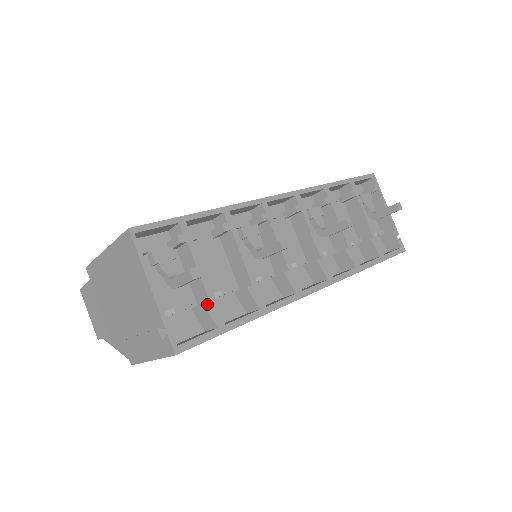
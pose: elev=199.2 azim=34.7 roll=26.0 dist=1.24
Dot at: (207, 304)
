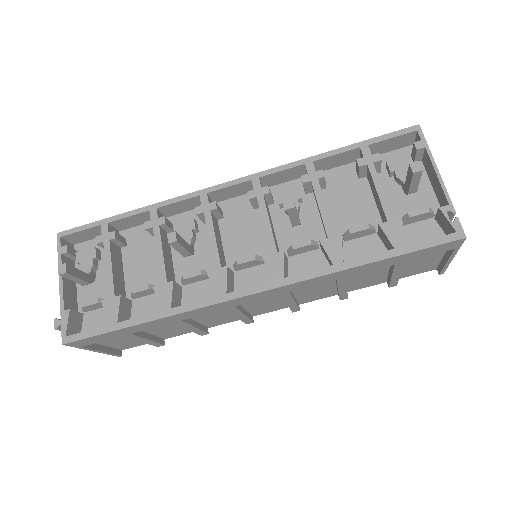
Dot at: (105, 301)
